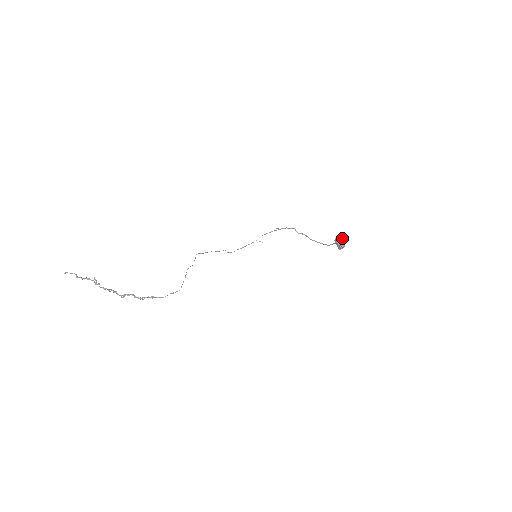
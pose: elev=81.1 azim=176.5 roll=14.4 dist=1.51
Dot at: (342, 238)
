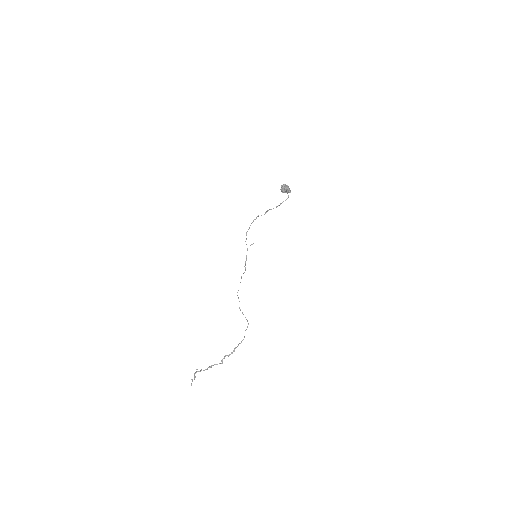
Dot at: (283, 185)
